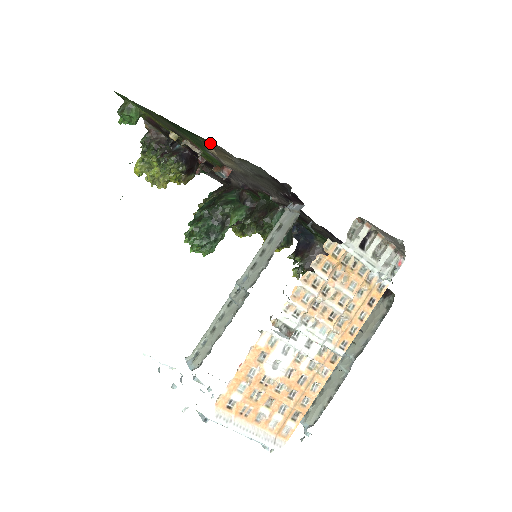
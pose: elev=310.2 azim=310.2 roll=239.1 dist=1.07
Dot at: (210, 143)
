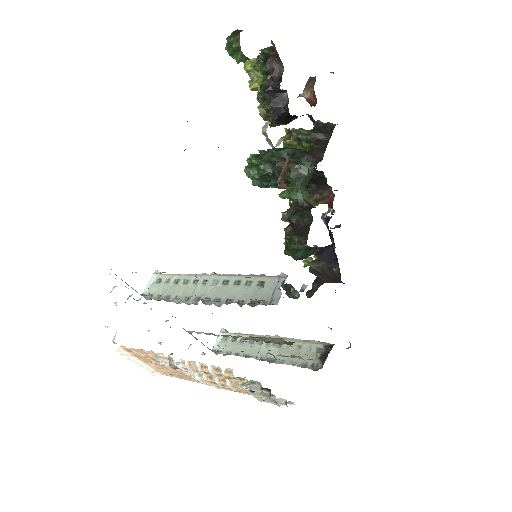
Dot at: occluded
